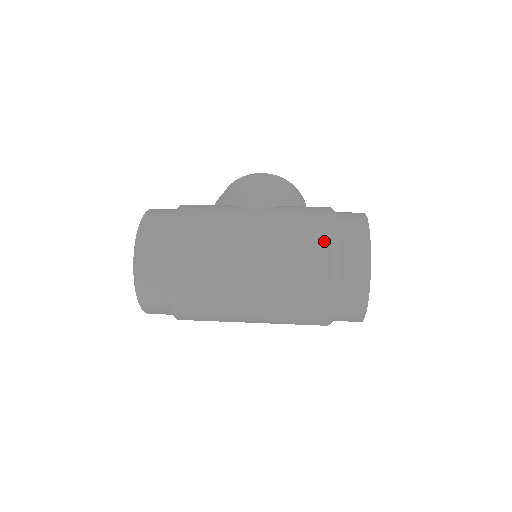
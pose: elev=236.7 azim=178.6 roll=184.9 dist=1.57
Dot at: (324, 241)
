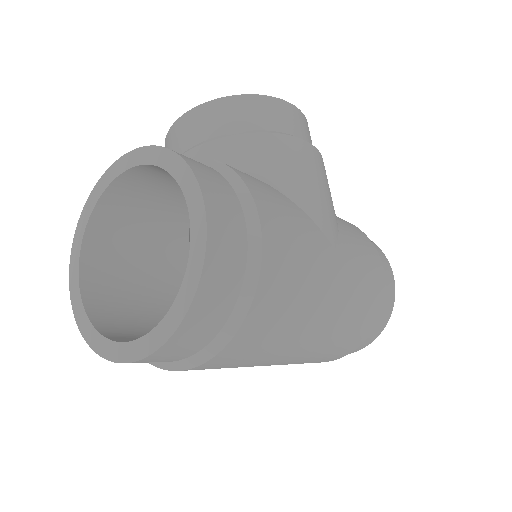
Dot at: (376, 312)
